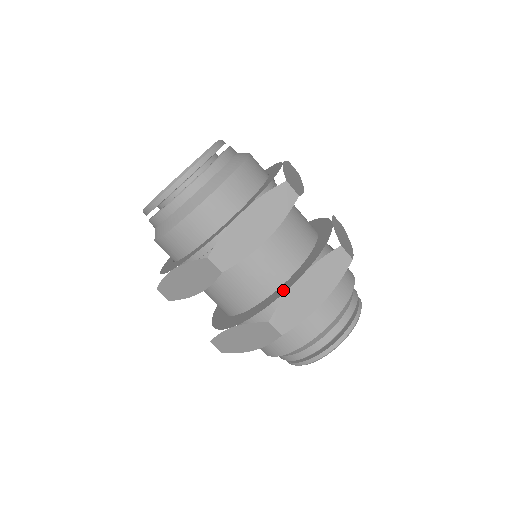
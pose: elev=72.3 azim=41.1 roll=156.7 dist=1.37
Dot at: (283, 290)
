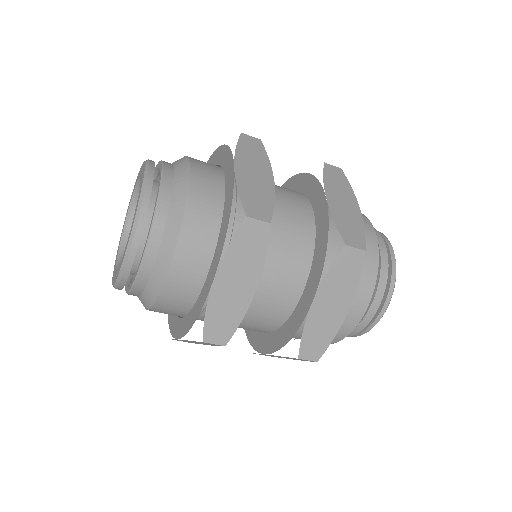
Dot at: (257, 345)
